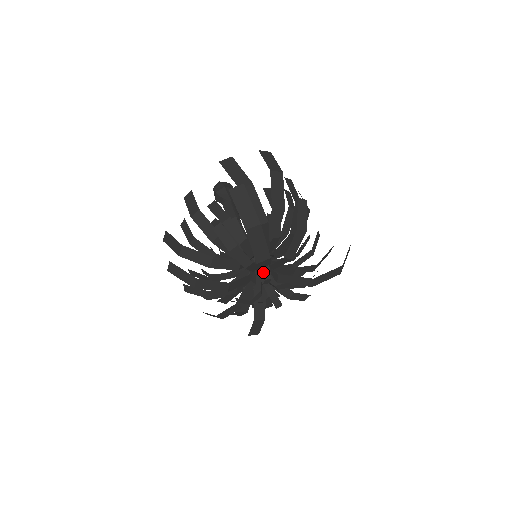
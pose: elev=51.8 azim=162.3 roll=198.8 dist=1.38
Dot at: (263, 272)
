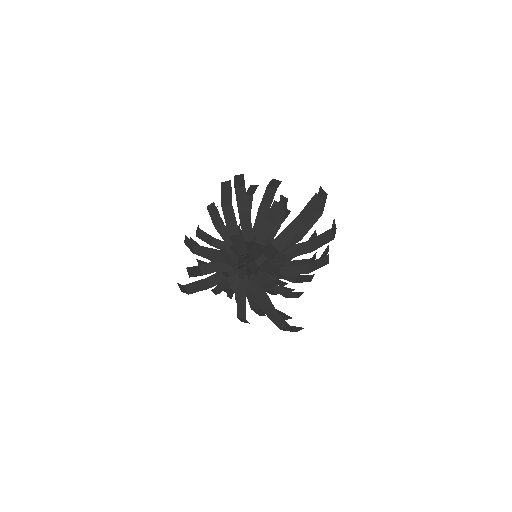
Dot at: (260, 256)
